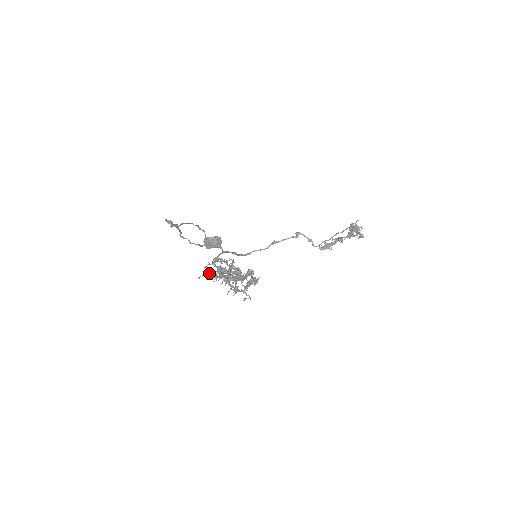
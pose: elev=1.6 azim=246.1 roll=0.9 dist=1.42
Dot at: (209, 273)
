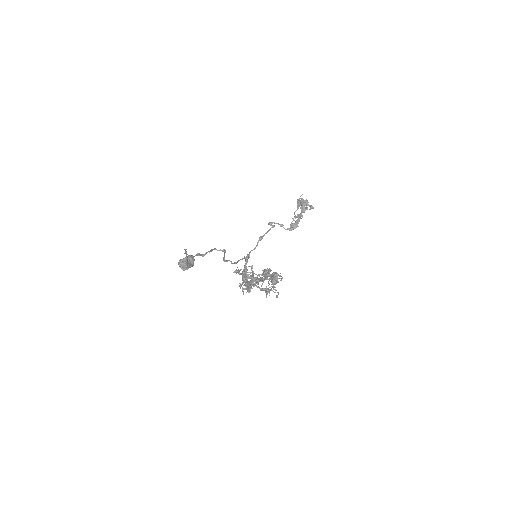
Dot at: occluded
